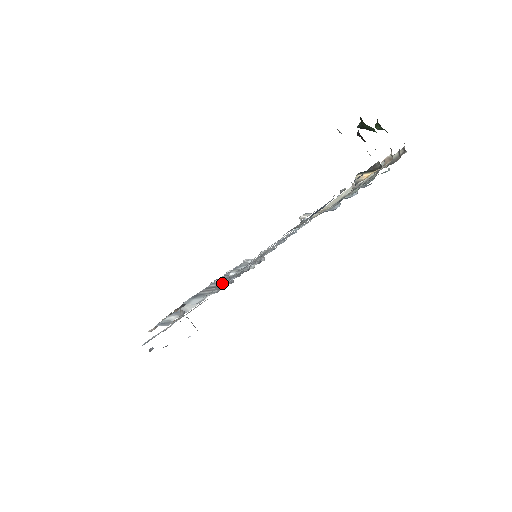
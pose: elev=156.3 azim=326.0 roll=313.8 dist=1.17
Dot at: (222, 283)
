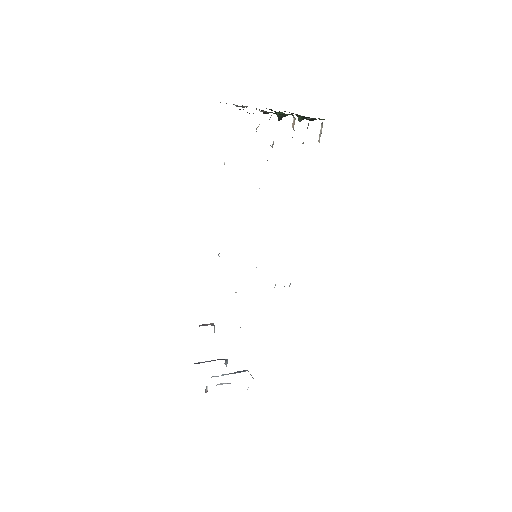
Dot at: occluded
